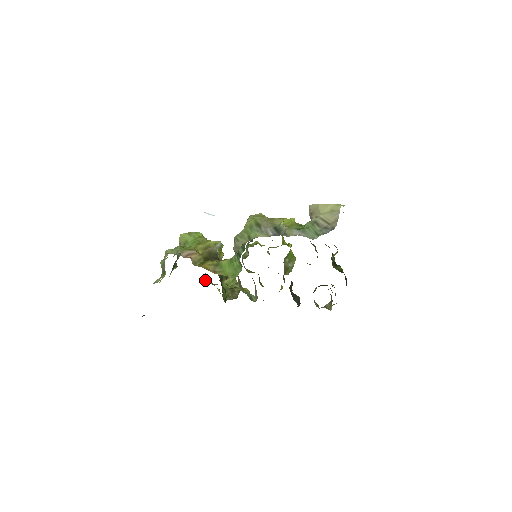
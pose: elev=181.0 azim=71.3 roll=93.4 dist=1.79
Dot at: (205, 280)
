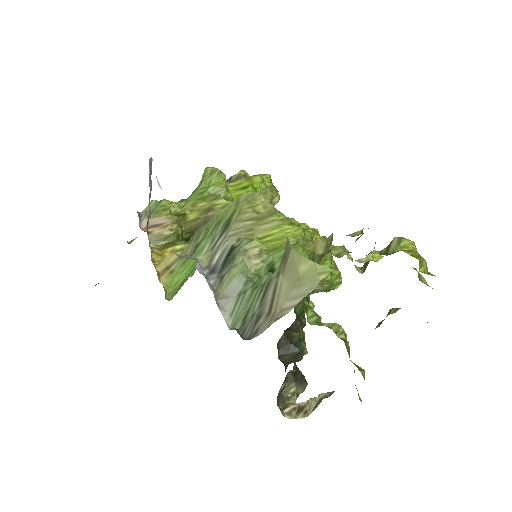
Dot at: occluded
